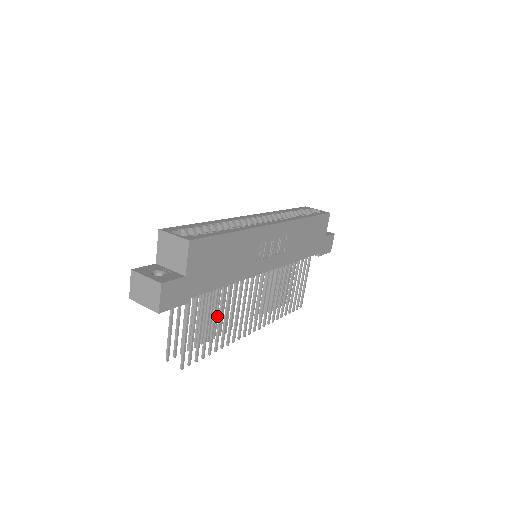
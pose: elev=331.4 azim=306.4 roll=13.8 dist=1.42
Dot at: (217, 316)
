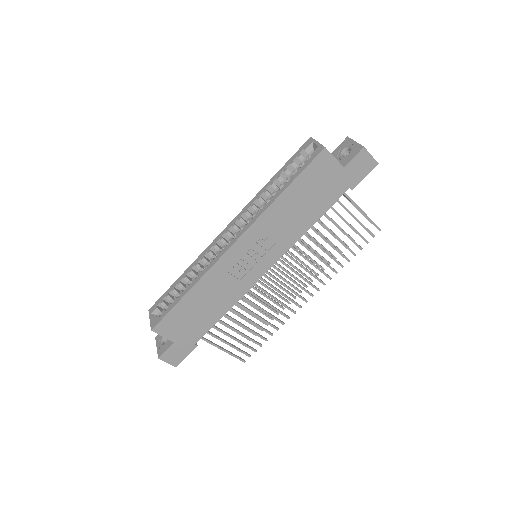
Dot at: (264, 305)
